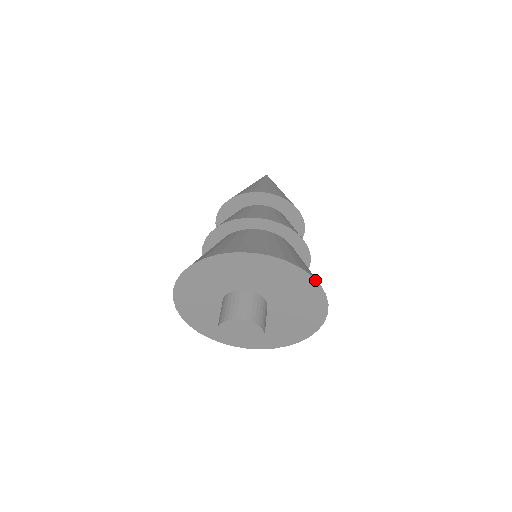
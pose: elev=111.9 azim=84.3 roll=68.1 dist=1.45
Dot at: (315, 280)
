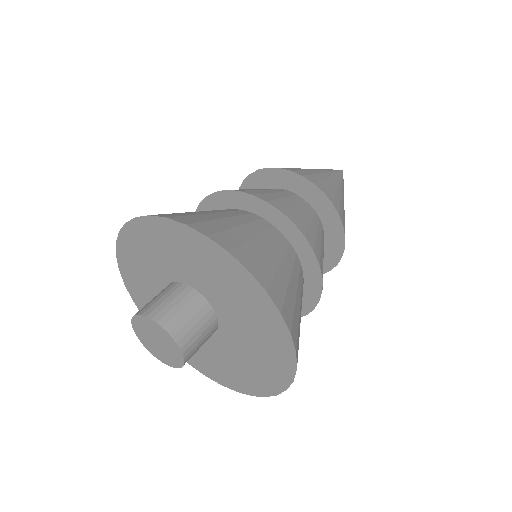
Dot at: (272, 301)
